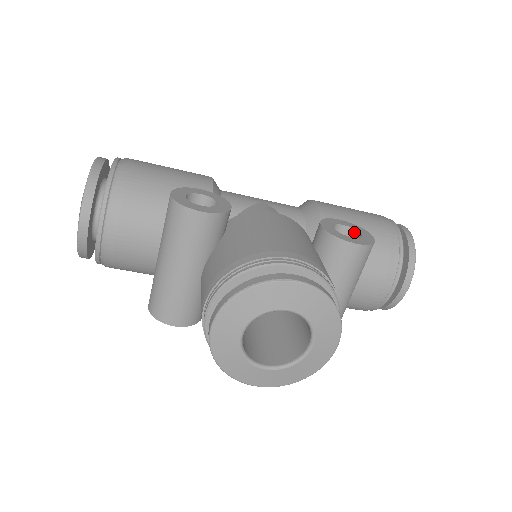
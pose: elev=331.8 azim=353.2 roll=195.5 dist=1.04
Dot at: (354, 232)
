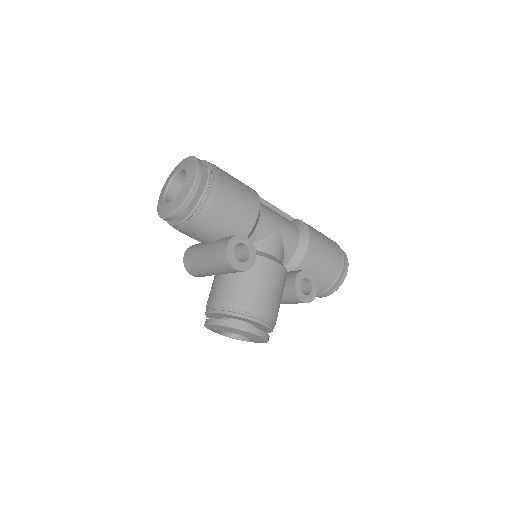
Dot at: (311, 284)
